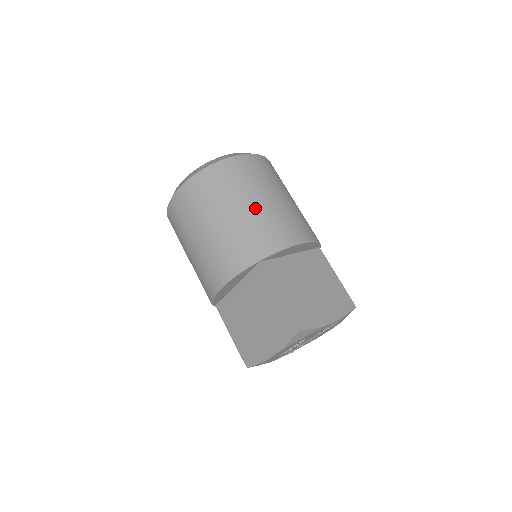
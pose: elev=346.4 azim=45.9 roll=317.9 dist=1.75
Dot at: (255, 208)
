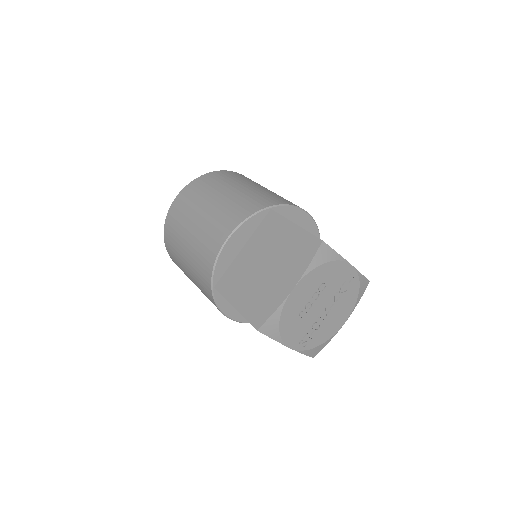
Dot at: (261, 188)
